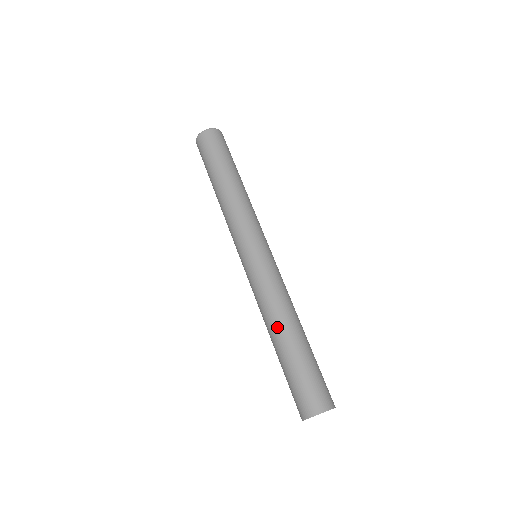
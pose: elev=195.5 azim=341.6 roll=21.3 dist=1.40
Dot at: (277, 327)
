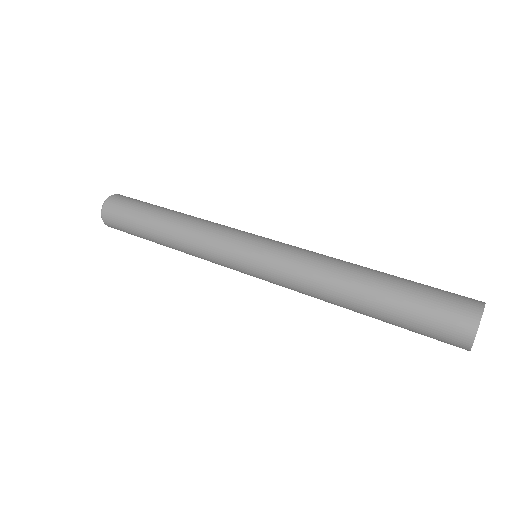
Dot at: (346, 283)
